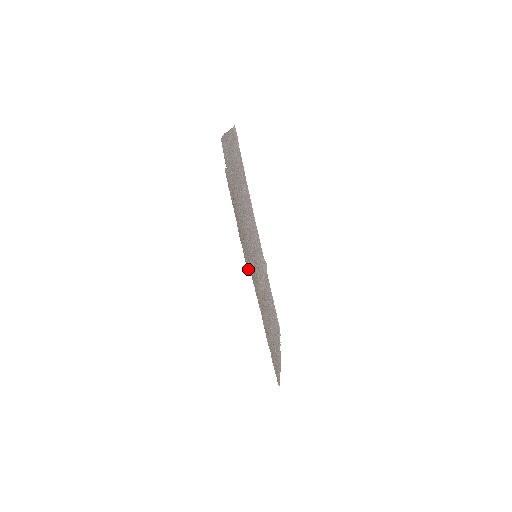
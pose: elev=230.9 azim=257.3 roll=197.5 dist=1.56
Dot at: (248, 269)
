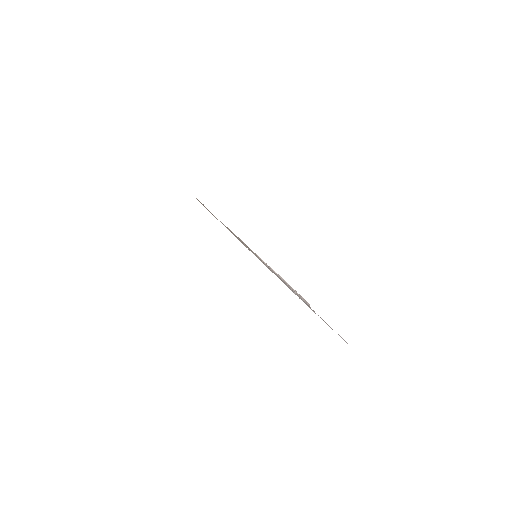
Dot at: (208, 210)
